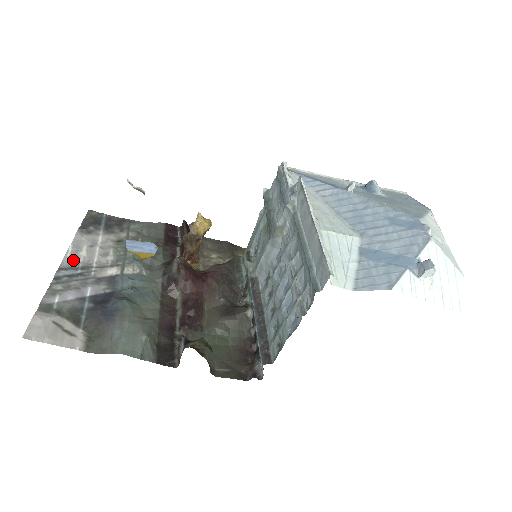
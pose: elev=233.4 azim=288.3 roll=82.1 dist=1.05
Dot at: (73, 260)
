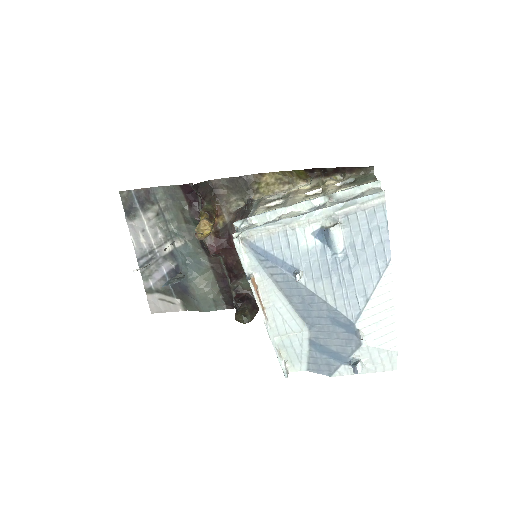
Dot at: (140, 249)
